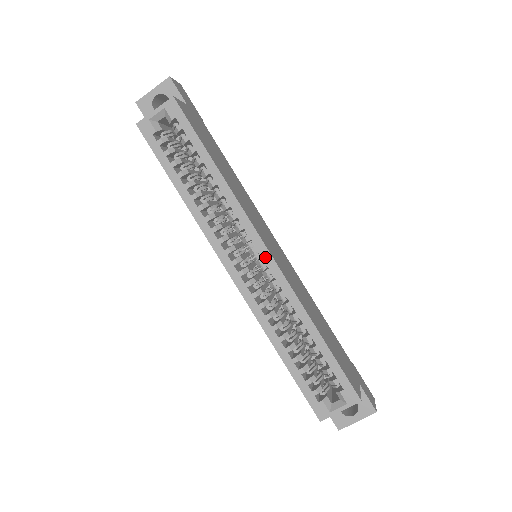
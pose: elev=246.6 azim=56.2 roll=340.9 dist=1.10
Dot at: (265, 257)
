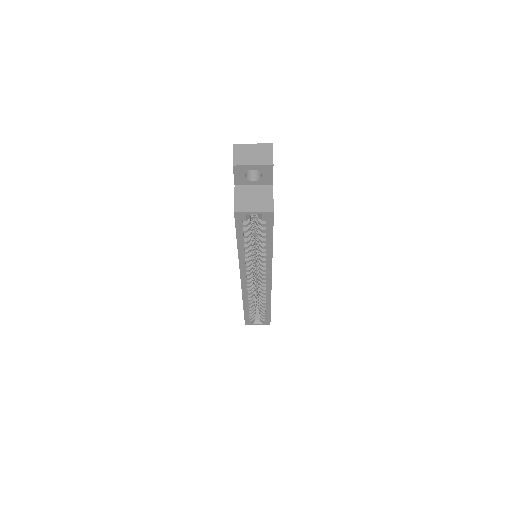
Dot at: (268, 282)
